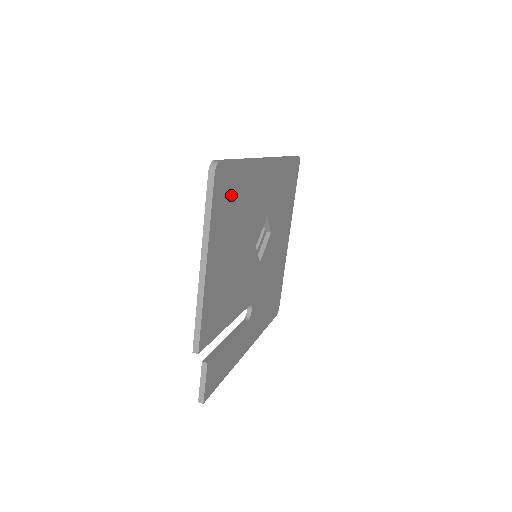
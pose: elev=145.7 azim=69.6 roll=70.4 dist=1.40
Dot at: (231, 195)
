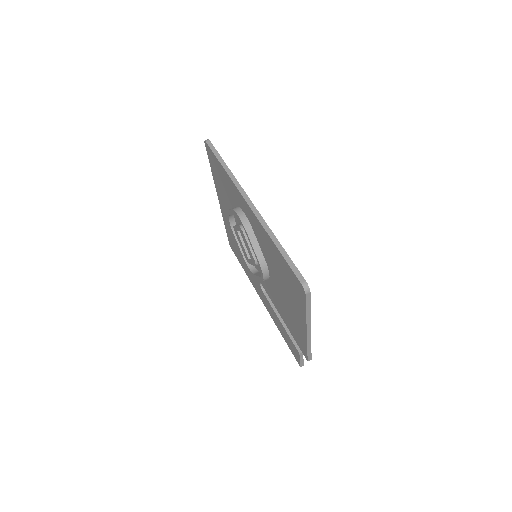
Dot at: occluded
